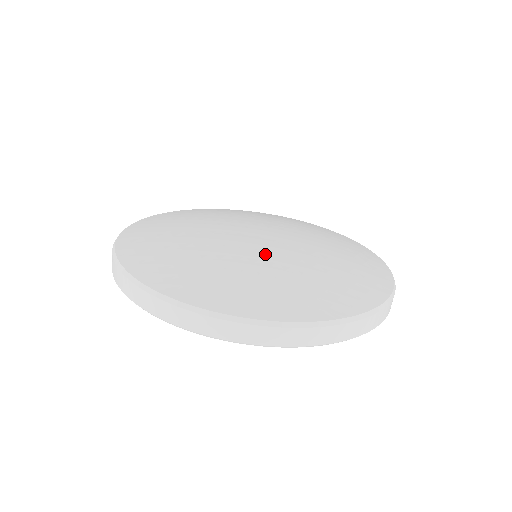
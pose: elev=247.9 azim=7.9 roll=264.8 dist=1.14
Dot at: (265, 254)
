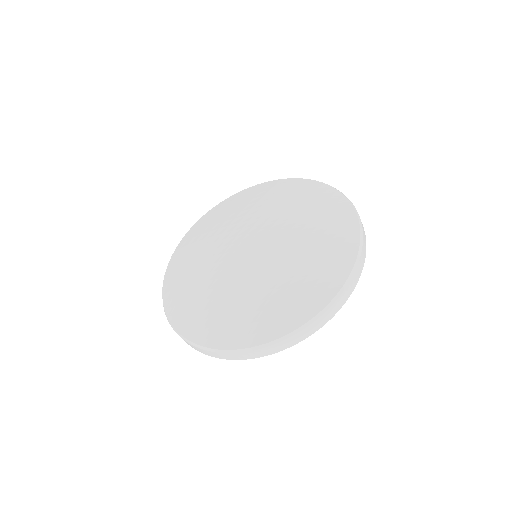
Dot at: (281, 247)
